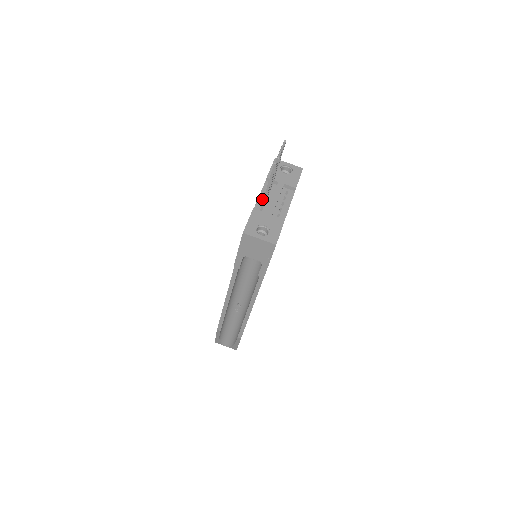
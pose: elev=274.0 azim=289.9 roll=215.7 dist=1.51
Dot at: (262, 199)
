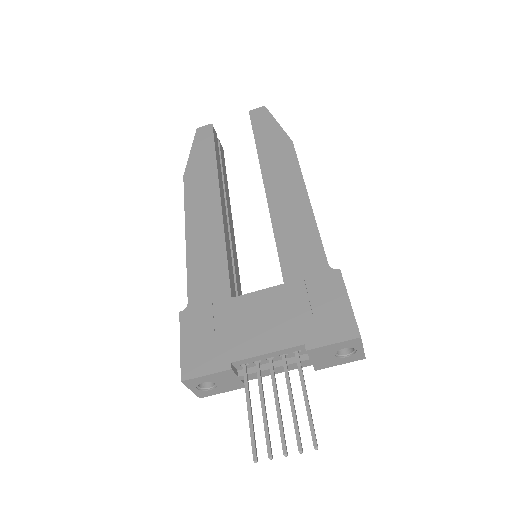
Dot at: (263, 358)
